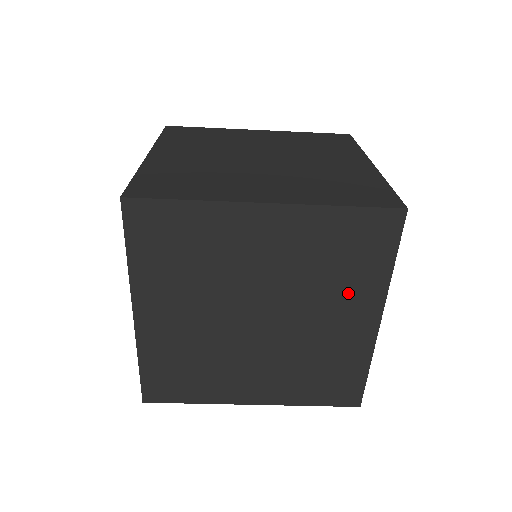
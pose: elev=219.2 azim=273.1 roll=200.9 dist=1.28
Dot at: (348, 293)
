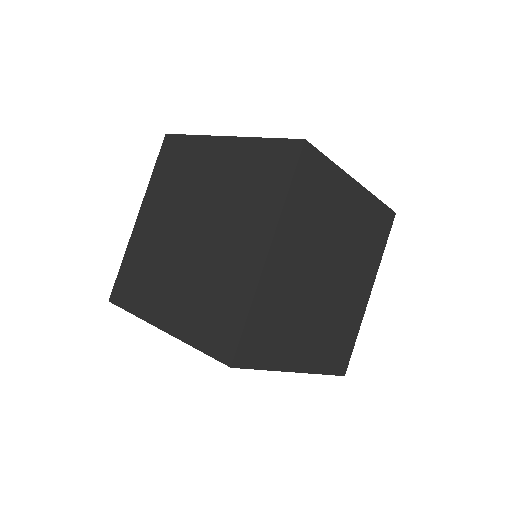
Dot at: occluded
